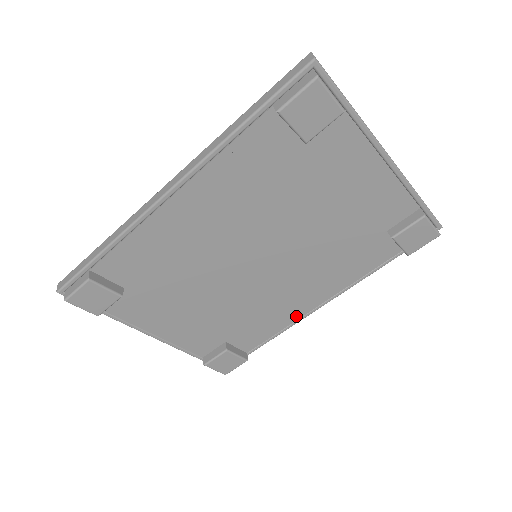
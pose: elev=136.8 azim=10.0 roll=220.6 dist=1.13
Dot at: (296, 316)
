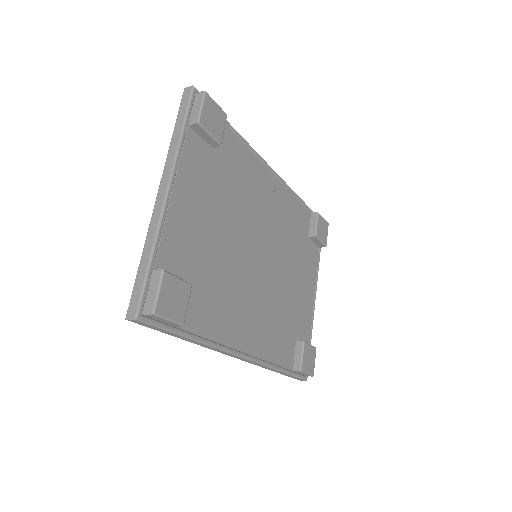
Dot at: (229, 341)
